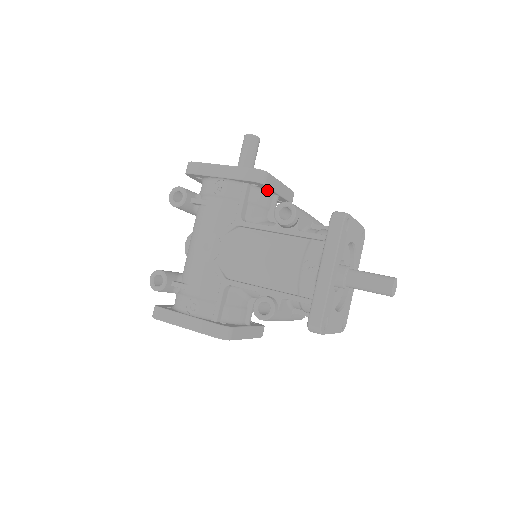
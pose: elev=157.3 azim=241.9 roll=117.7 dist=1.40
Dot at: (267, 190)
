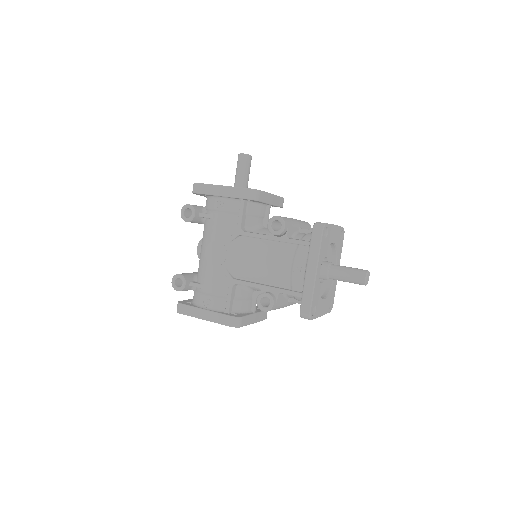
Dot at: (261, 203)
